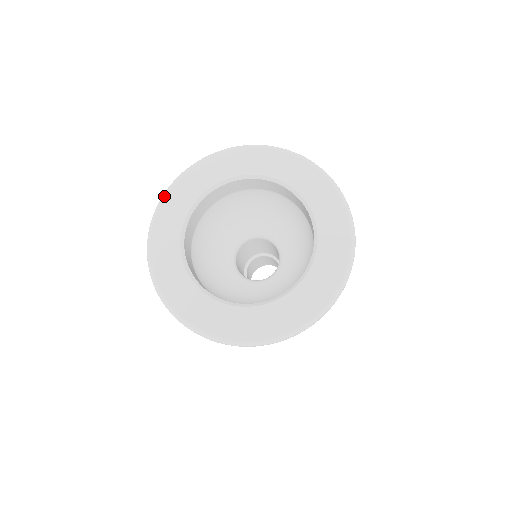
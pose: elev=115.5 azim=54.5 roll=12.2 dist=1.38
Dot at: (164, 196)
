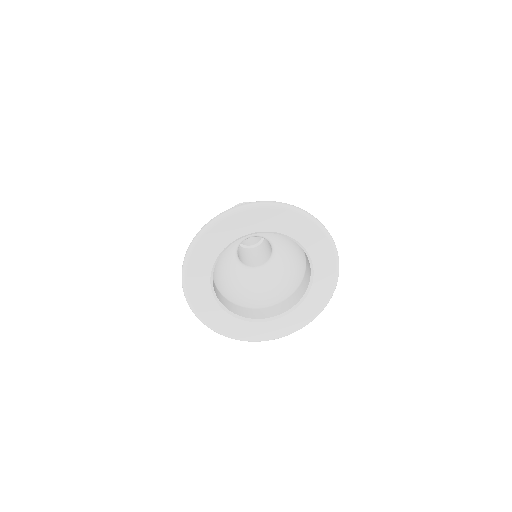
Dot at: (201, 237)
